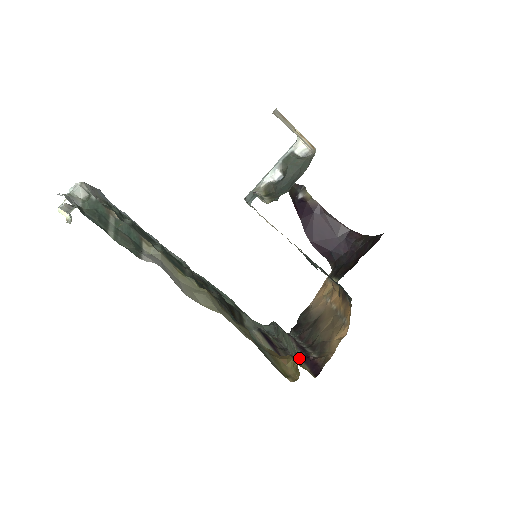
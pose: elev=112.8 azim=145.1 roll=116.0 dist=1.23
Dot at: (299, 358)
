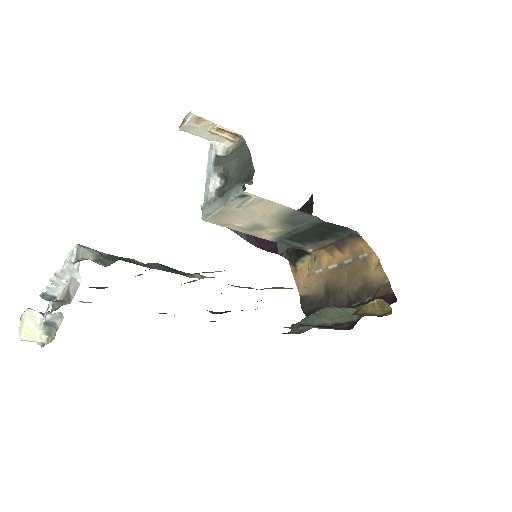
Dot at: occluded
